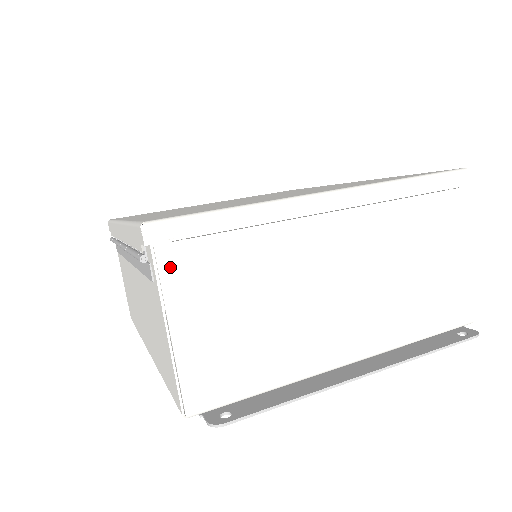
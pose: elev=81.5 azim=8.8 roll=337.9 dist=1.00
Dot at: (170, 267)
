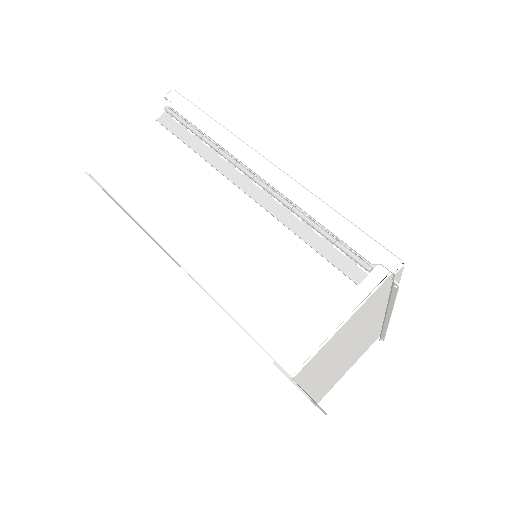
Dot at: (377, 291)
